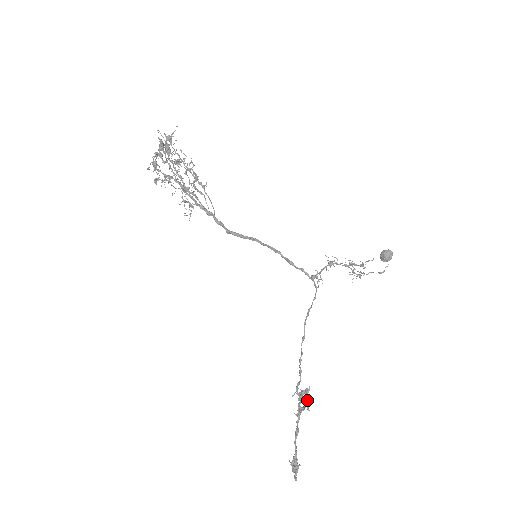
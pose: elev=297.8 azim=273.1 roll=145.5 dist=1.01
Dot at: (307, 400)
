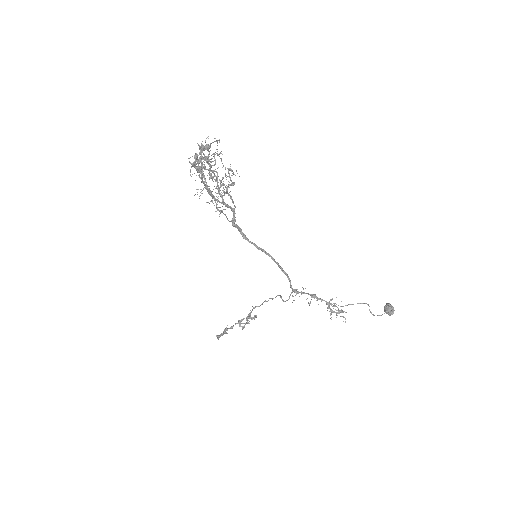
Dot at: occluded
